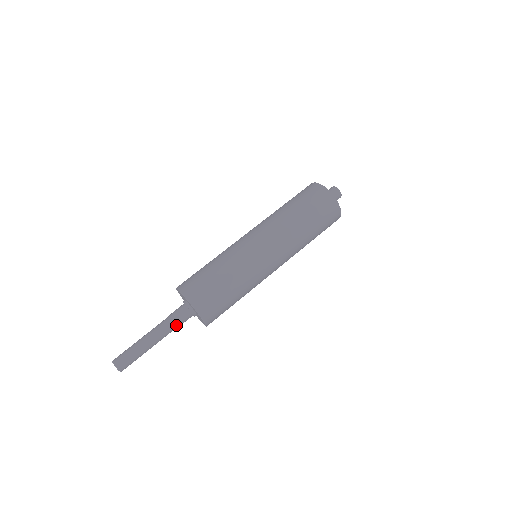
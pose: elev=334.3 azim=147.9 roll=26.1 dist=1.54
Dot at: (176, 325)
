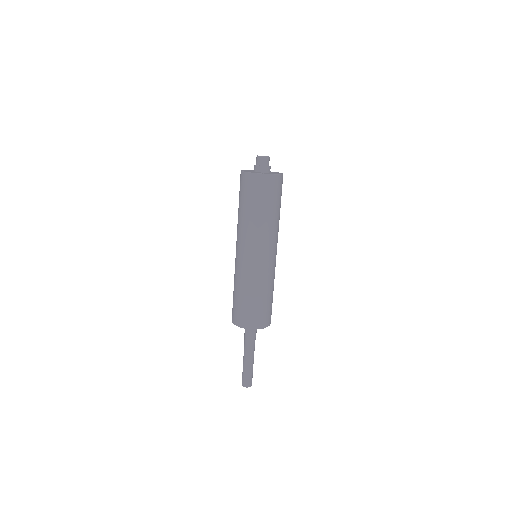
Dot at: (255, 338)
